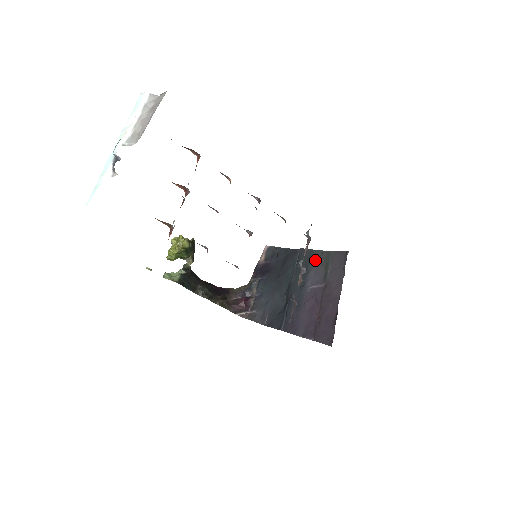
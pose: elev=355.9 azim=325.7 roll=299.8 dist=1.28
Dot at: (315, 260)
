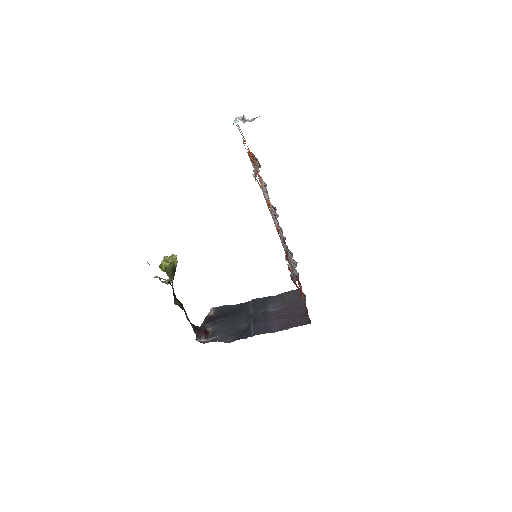
Dot at: (271, 299)
